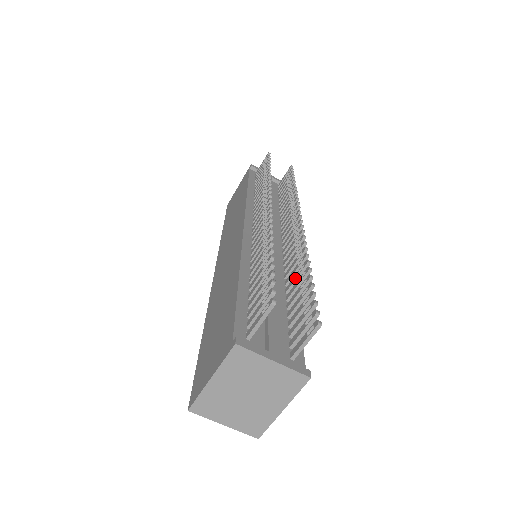
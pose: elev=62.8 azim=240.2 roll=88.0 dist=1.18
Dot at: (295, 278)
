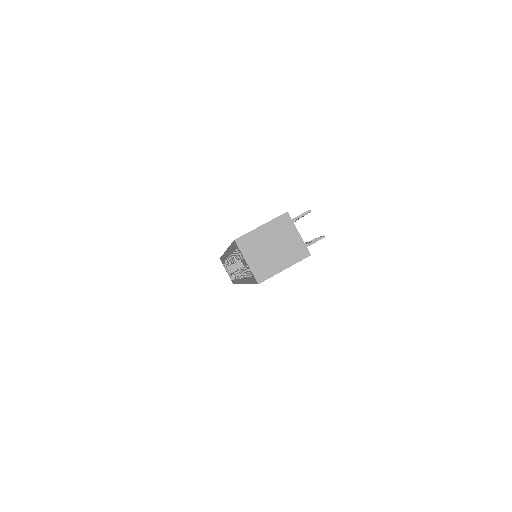
Dot at: occluded
